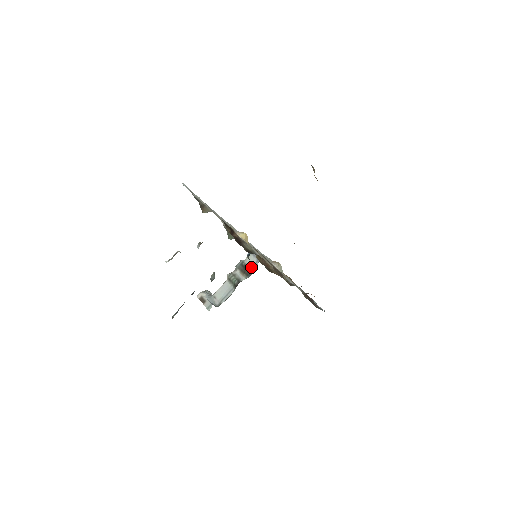
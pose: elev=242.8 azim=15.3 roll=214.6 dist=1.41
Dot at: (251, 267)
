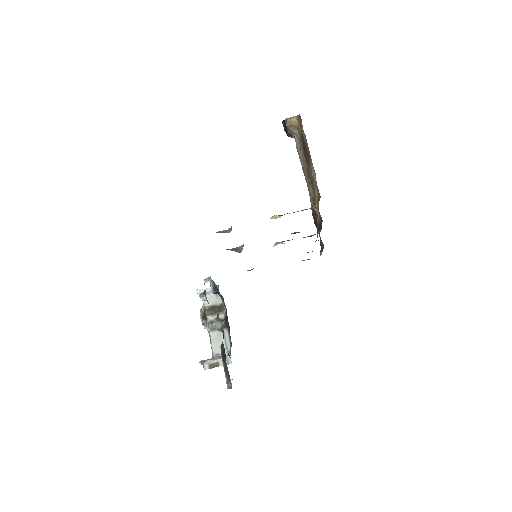
Dot at: (217, 303)
